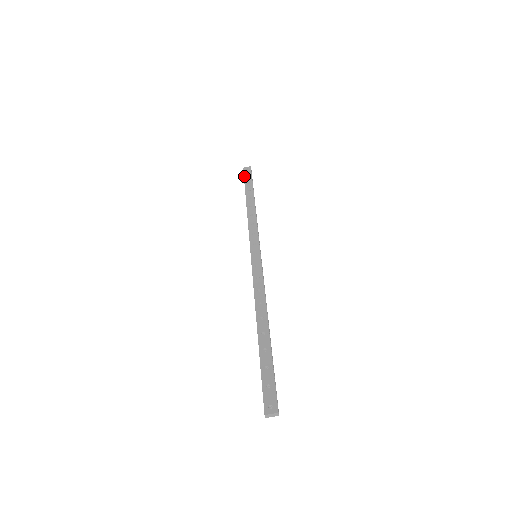
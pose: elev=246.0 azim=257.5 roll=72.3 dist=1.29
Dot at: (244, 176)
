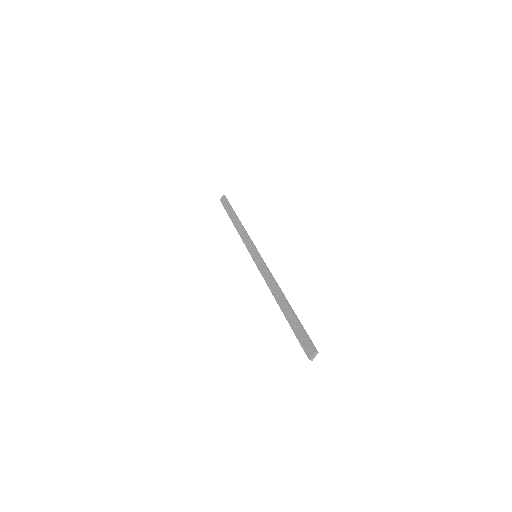
Dot at: (223, 206)
